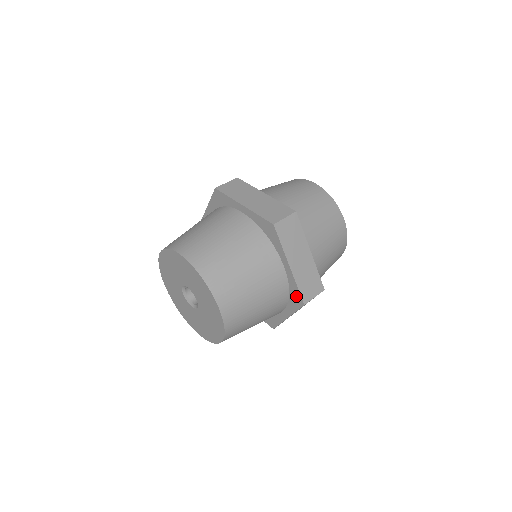
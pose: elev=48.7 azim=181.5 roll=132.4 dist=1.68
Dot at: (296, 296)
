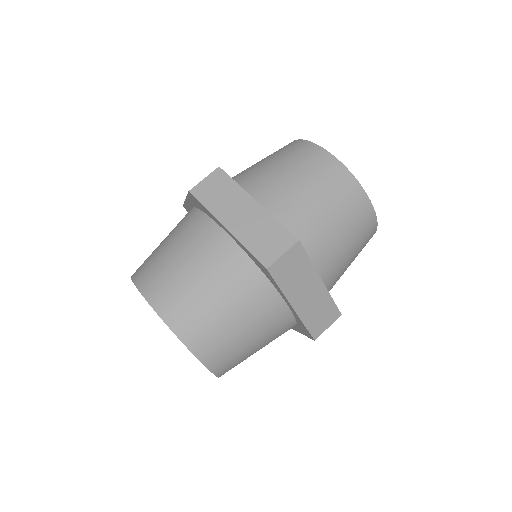
Dot at: (304, 329)
